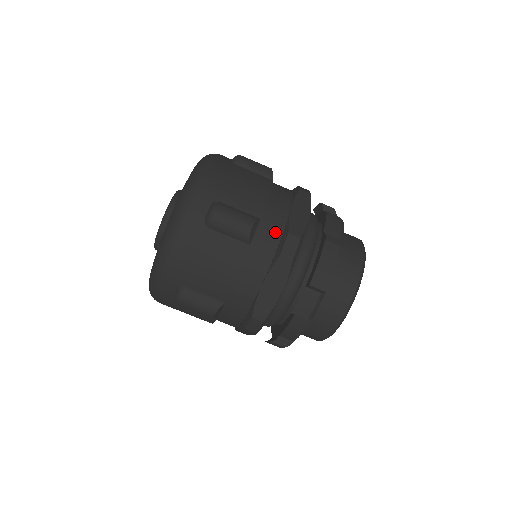
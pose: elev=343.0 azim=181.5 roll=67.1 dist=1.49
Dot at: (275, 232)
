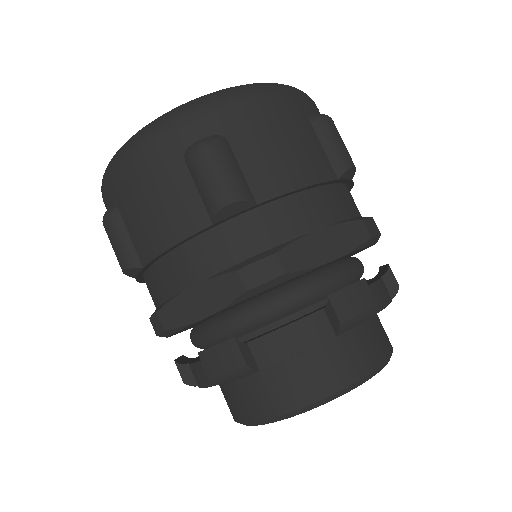
Dot at: (355, 207)
